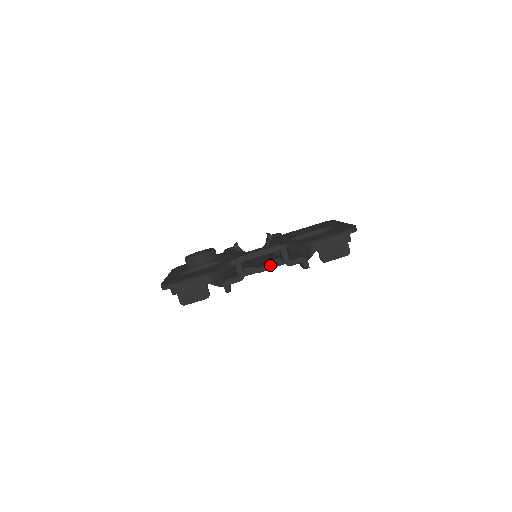
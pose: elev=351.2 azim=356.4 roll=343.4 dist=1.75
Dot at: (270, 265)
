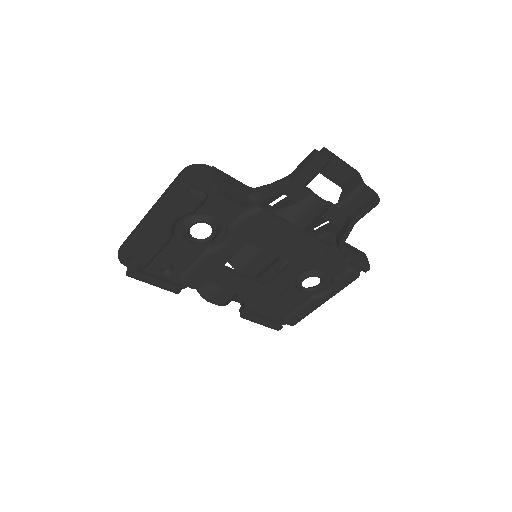
Dot at: (327, 202)
